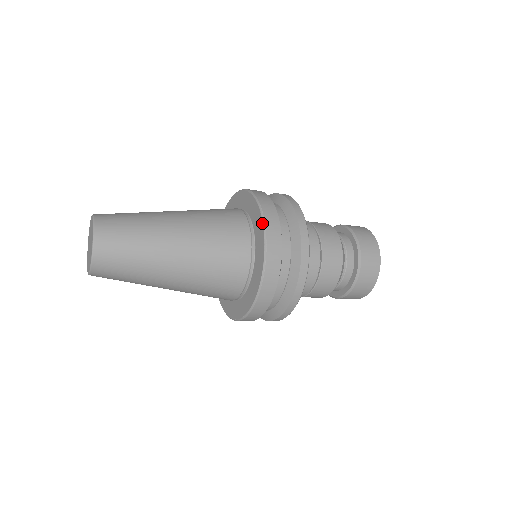
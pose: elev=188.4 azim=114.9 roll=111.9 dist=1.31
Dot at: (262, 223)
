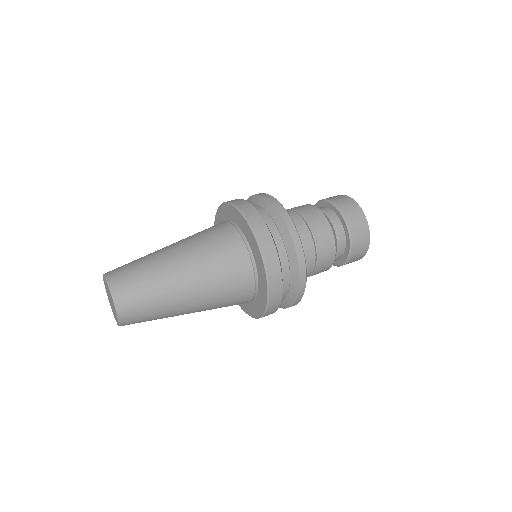
Dot at: (253, 236)
